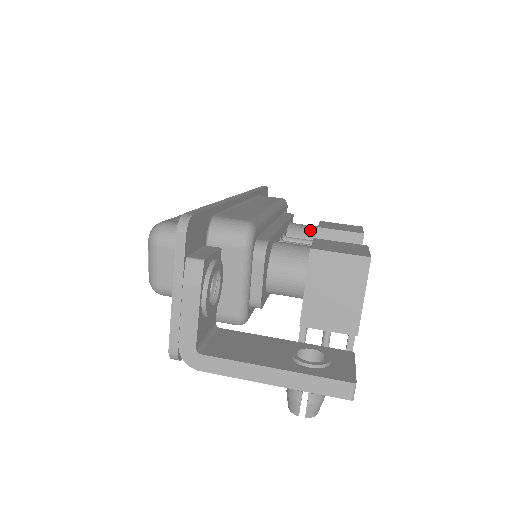
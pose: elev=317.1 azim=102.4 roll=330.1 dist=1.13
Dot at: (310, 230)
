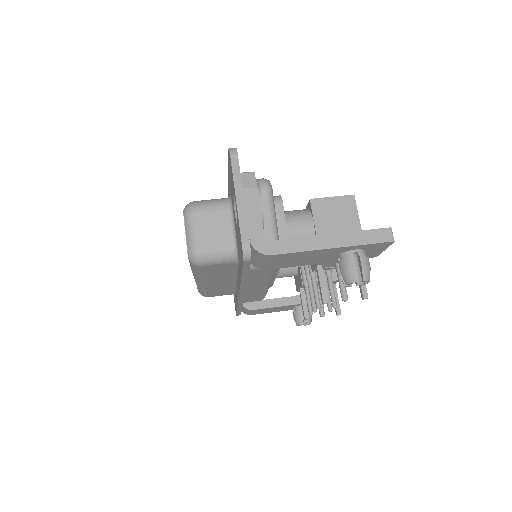
Dot at: occluded
